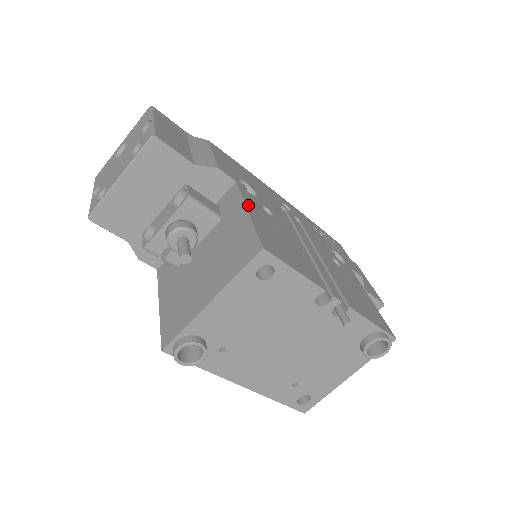
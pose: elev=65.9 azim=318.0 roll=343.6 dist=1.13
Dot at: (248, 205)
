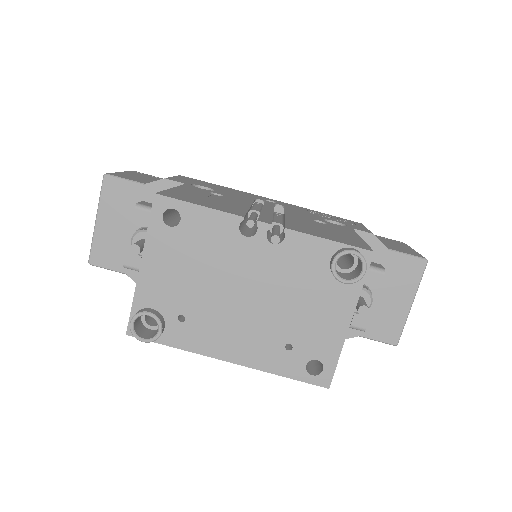
Dot at: (180, 188)
